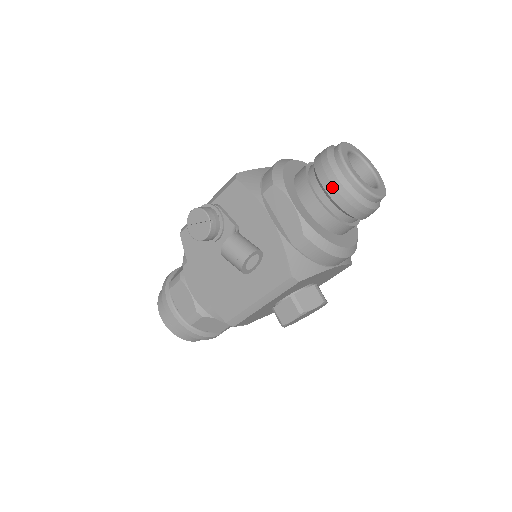
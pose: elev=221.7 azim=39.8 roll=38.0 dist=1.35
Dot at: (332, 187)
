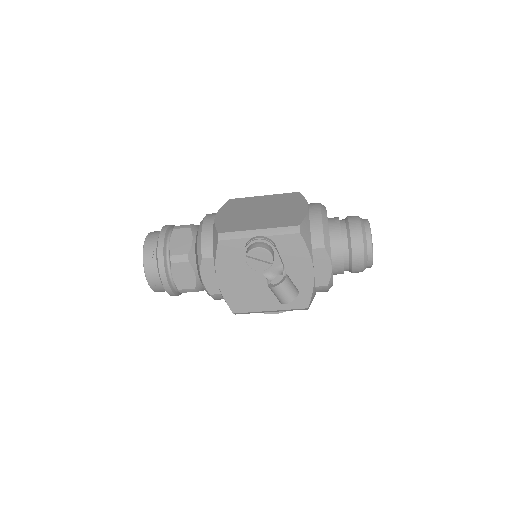
Dot at: (358, 262)
